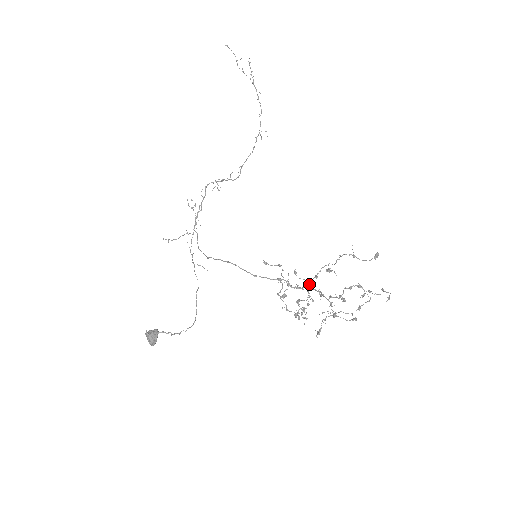
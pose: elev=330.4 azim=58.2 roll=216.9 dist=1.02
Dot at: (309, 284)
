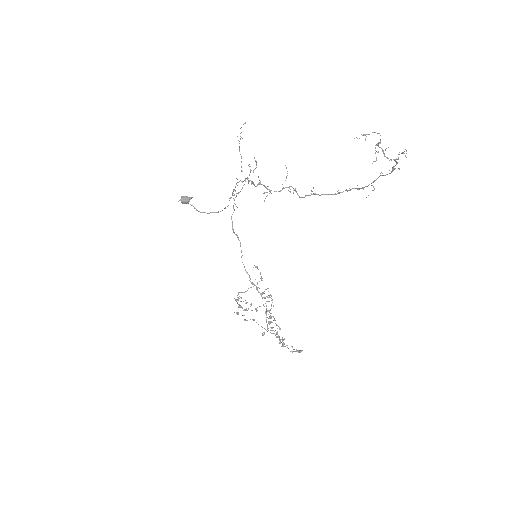
Dot at: (263, 305)
